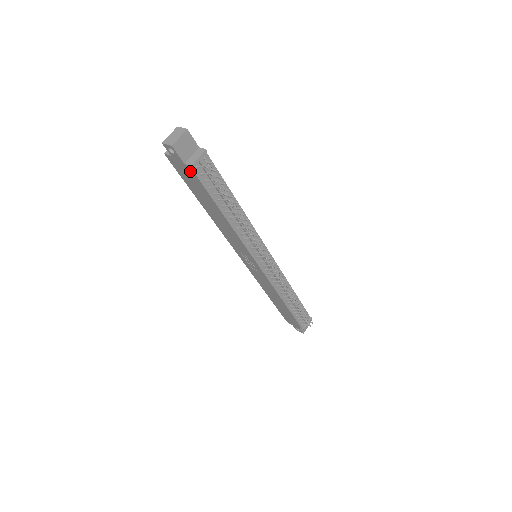
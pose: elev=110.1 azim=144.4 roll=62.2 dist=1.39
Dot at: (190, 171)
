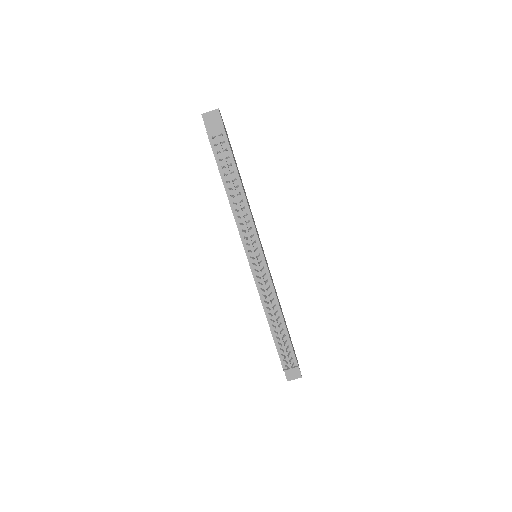
Dot at: (209, 140)
